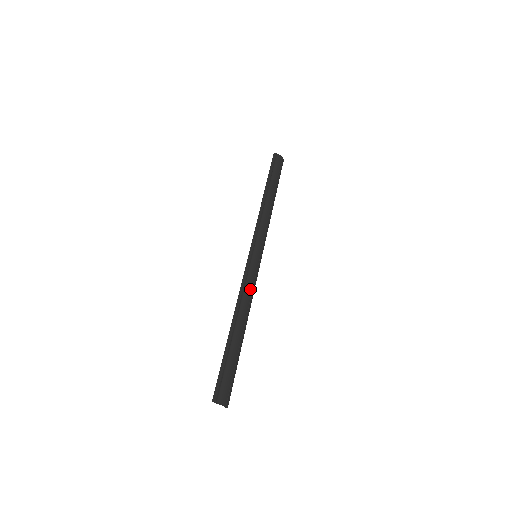
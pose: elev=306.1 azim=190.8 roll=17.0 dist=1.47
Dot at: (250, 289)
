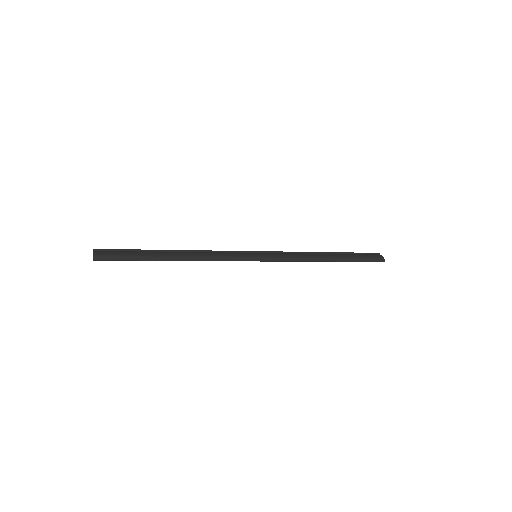
Dot at: (218, 255)
